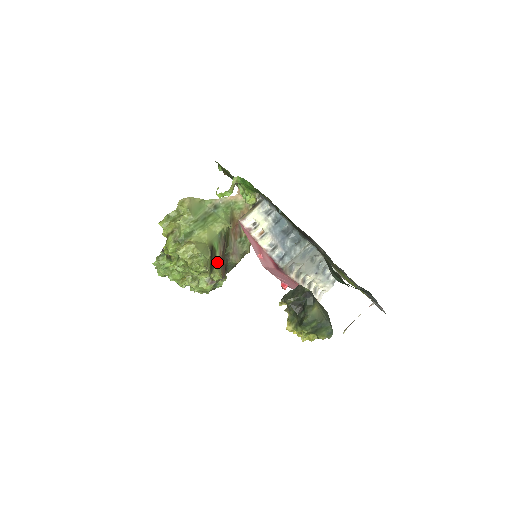
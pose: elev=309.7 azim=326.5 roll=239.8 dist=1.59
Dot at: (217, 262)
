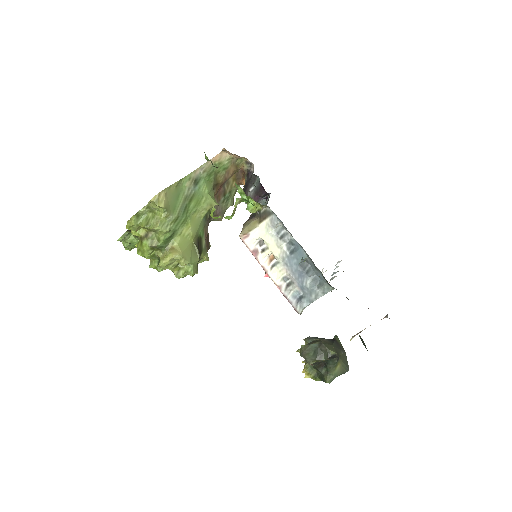
Dot at: (203, 247)
